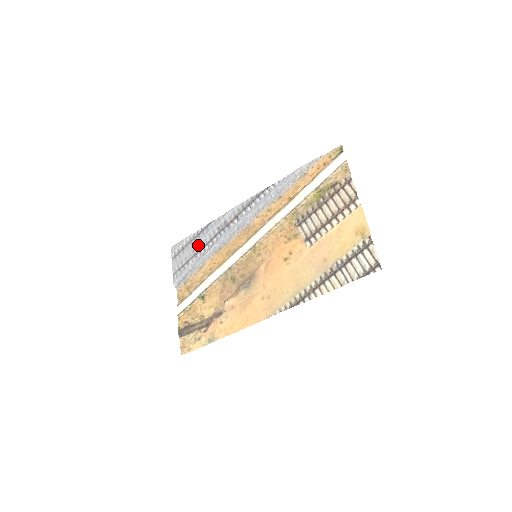
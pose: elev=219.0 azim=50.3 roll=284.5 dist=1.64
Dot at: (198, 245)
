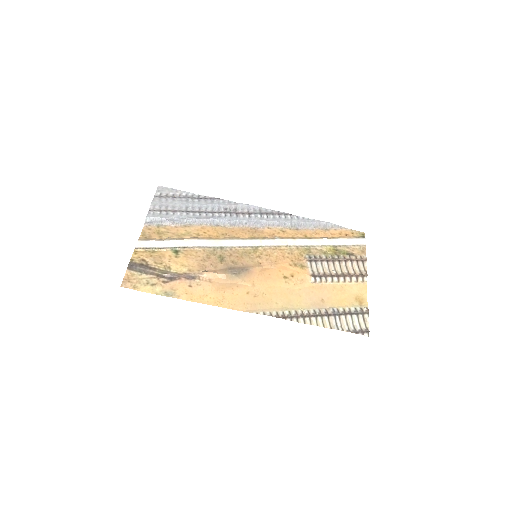
Dot at: (195, 206)
